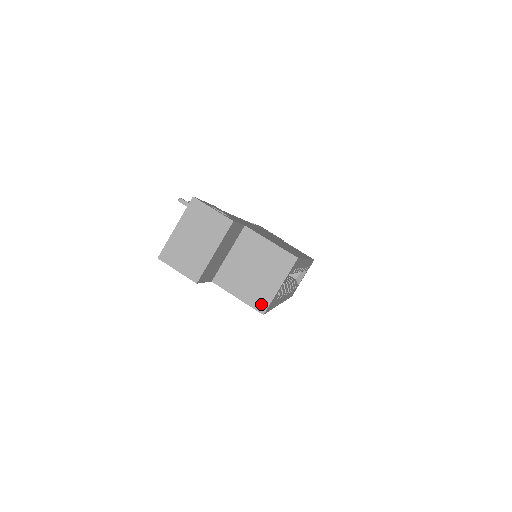
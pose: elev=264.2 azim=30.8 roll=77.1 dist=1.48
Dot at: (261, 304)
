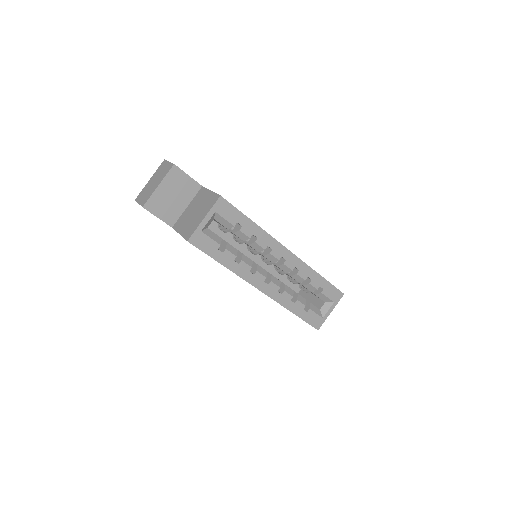
Dot at: (189, 234)
